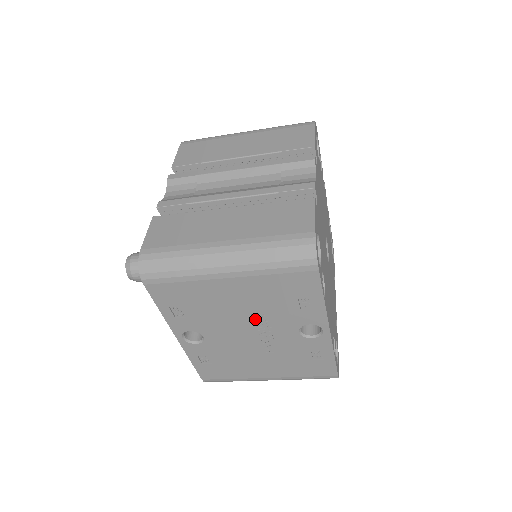
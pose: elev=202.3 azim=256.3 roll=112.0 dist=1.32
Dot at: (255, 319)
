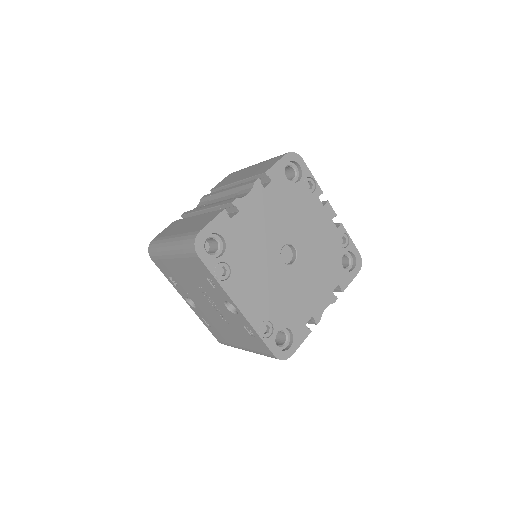
Dot at: (202, 292)
